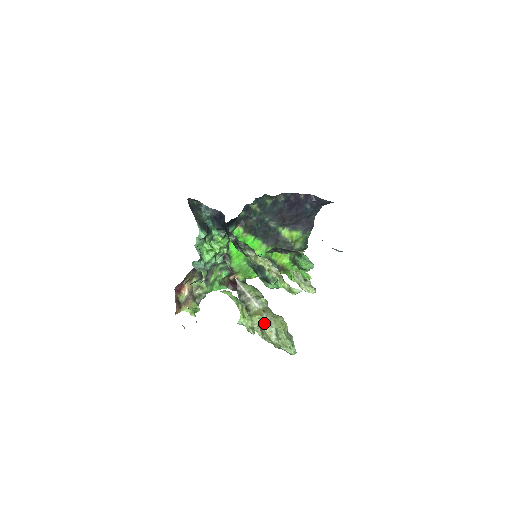
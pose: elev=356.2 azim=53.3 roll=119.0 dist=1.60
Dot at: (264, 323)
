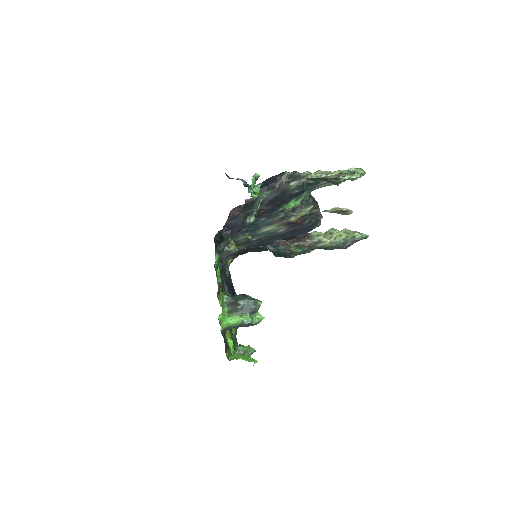
Dot at: (327, 231)
